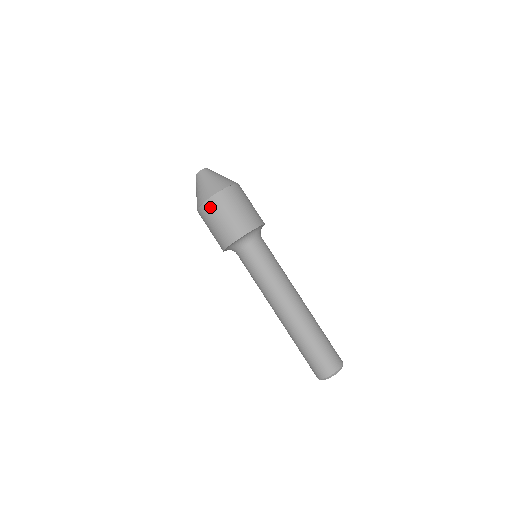
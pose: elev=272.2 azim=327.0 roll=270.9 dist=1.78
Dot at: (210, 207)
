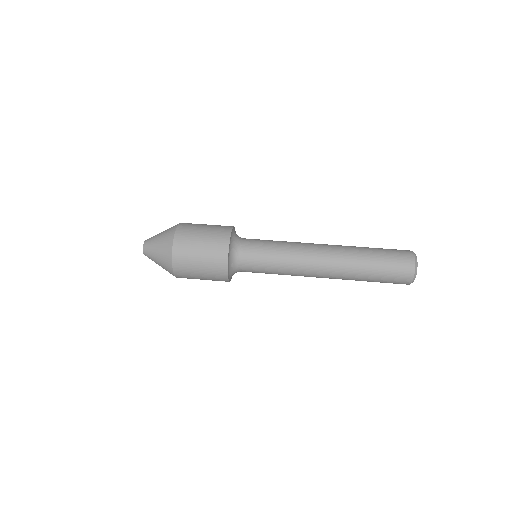
Dot at: (183, 233)
